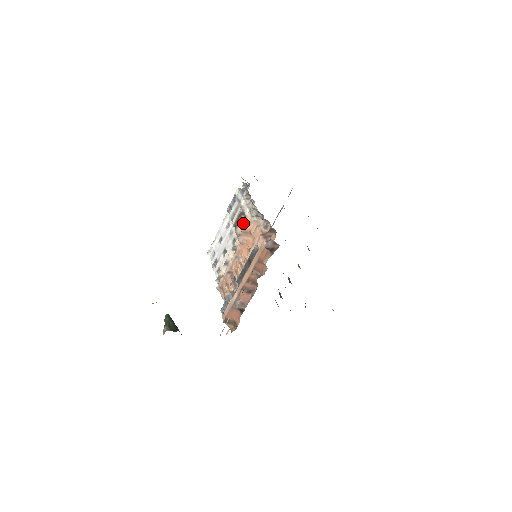
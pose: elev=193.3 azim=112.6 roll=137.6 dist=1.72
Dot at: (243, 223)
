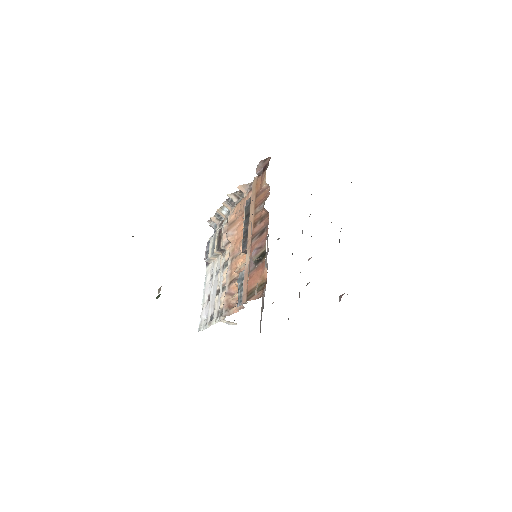
Dot at: (226, 228)
